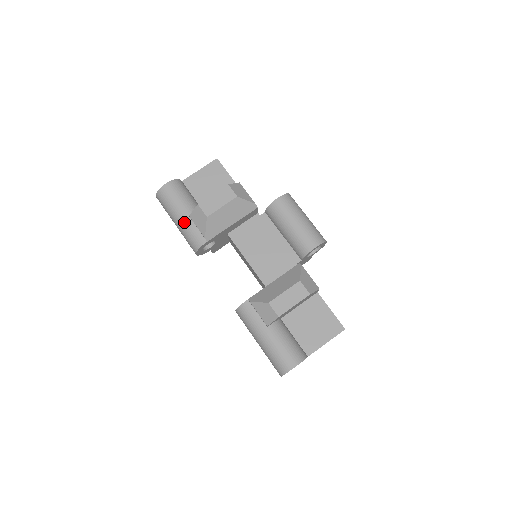
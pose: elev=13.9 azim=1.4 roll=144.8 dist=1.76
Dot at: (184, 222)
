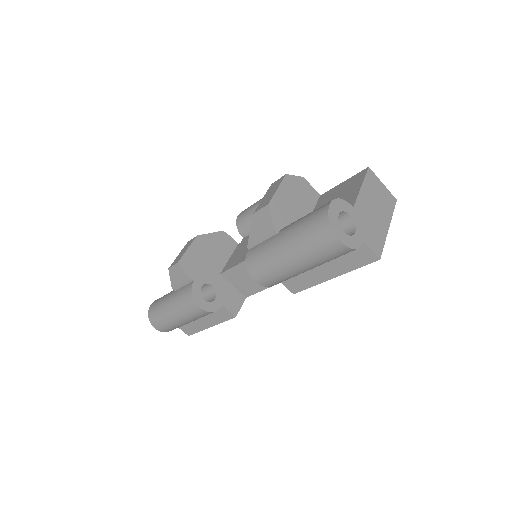
Dot at: (172, 299)
